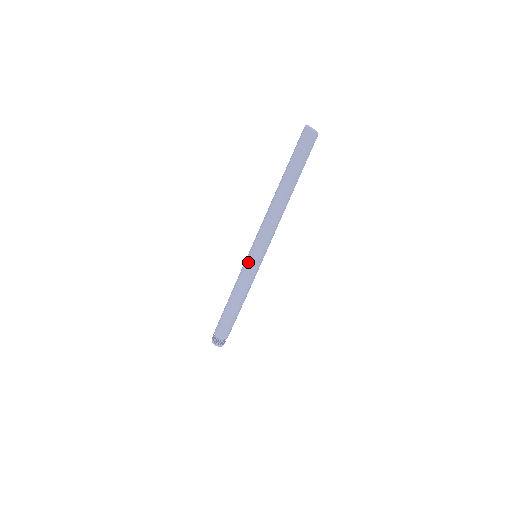
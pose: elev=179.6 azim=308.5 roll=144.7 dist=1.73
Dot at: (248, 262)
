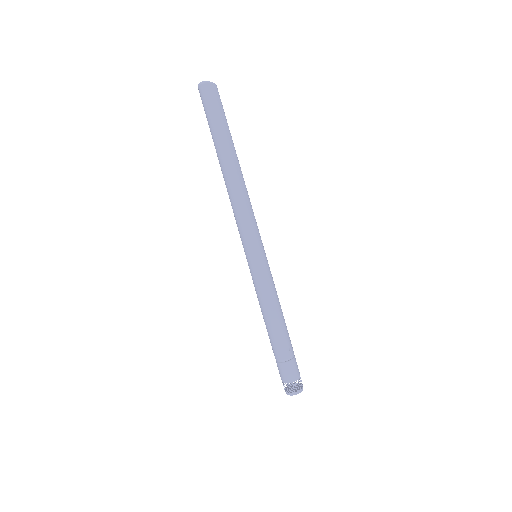
Dot at: (252, 267)
